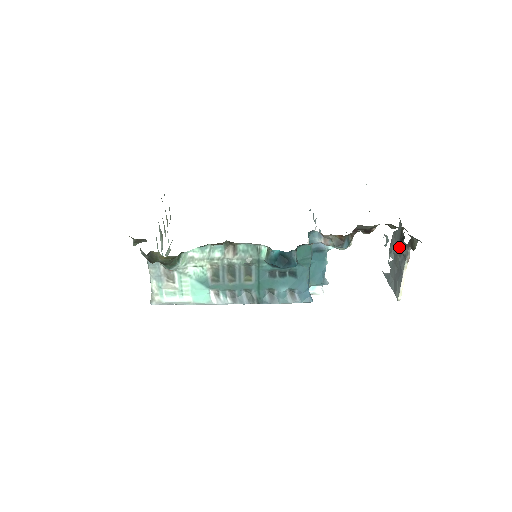
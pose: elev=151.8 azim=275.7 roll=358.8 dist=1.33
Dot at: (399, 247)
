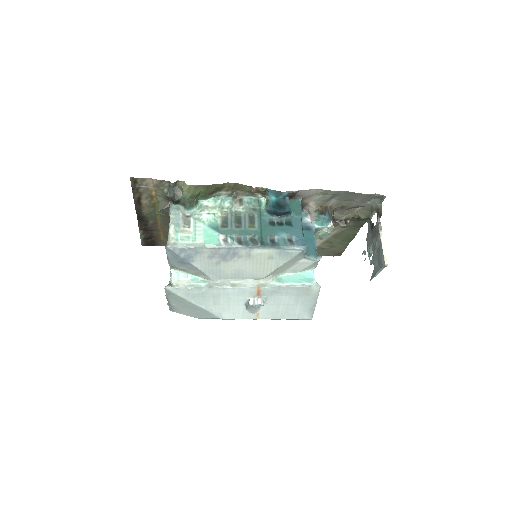
Dot at: (372, 234)
